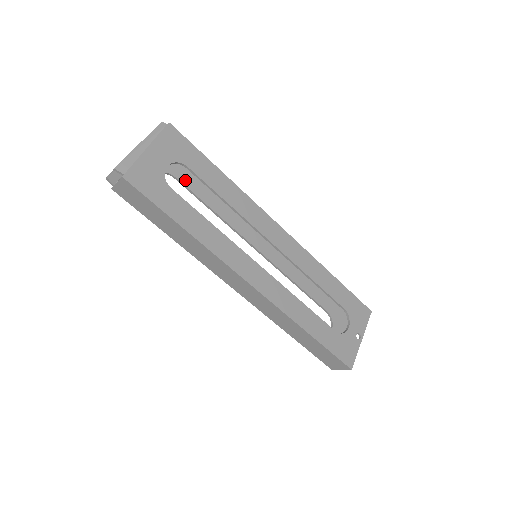
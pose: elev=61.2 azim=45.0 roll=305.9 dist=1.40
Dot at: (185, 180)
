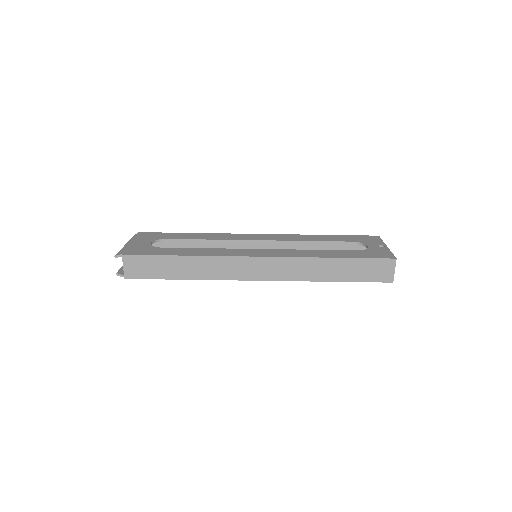
Dot at: occluded
